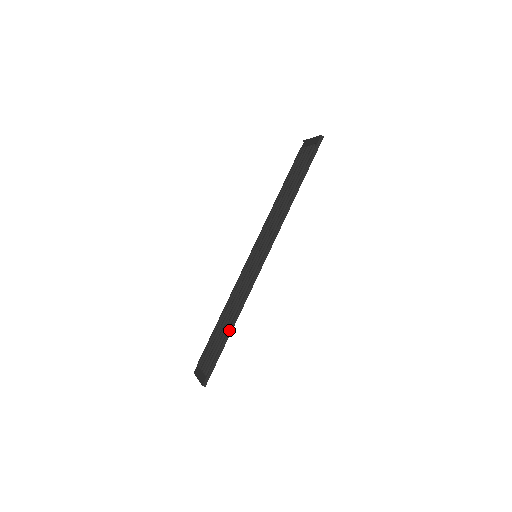
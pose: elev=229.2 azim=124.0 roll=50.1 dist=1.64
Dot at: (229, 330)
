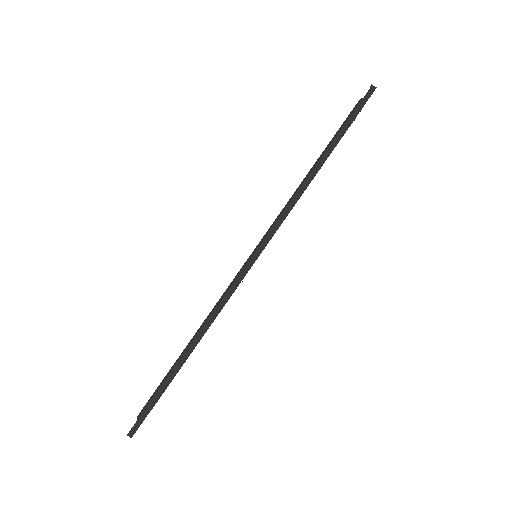
Dot at: (184, 354)
